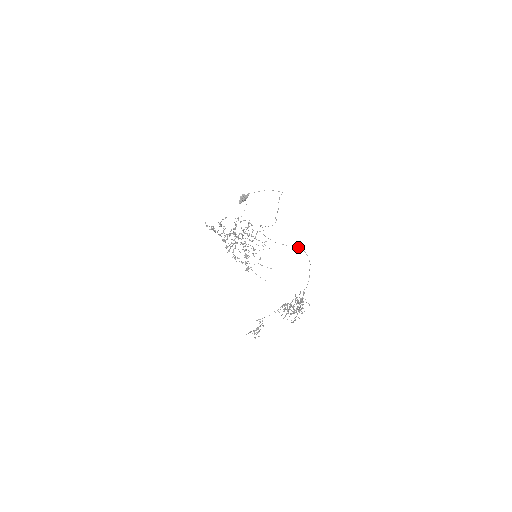
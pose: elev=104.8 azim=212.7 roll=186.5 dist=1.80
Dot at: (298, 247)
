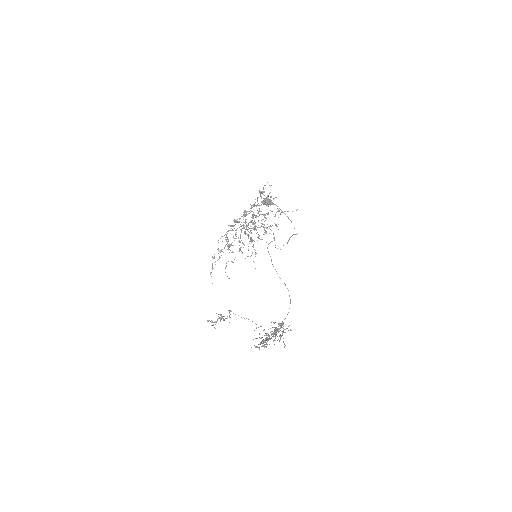
Dot at: occluded
